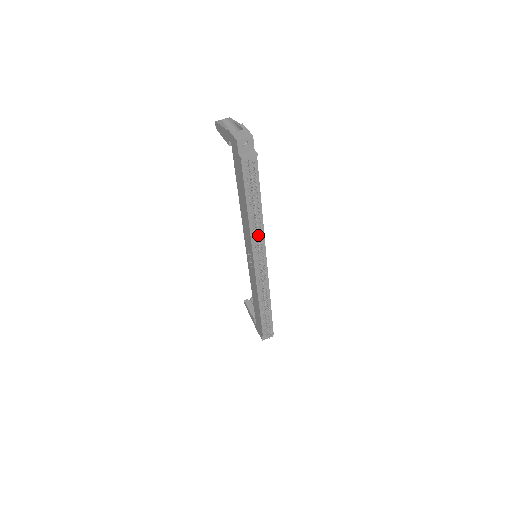
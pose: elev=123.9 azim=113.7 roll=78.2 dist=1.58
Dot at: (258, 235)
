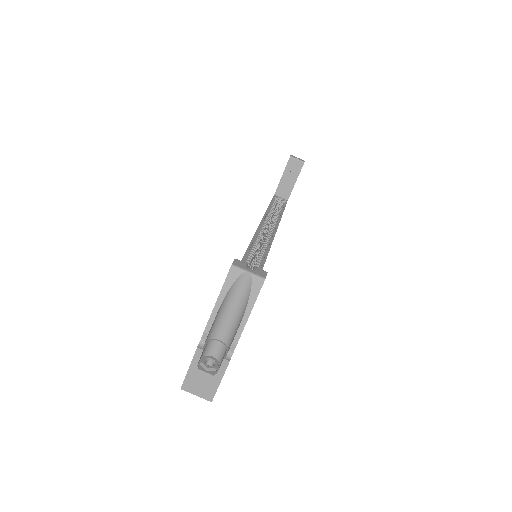
Dot at: occluded
